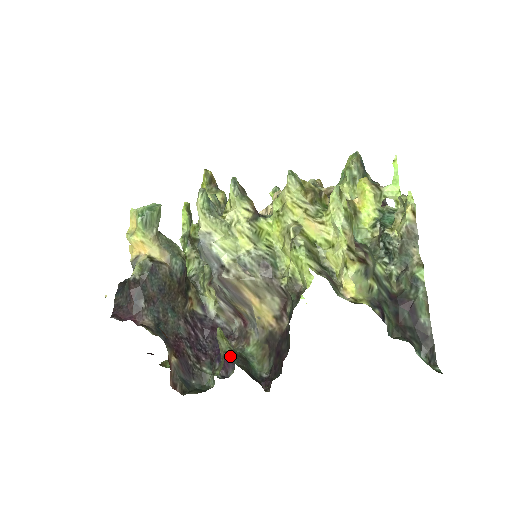
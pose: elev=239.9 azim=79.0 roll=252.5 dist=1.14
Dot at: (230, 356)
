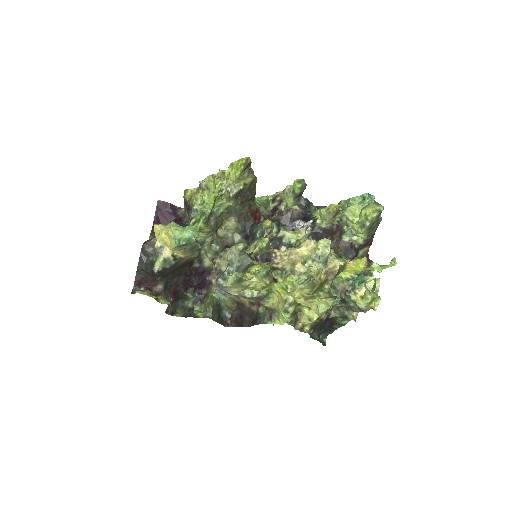
Dot at: (211, 316)
